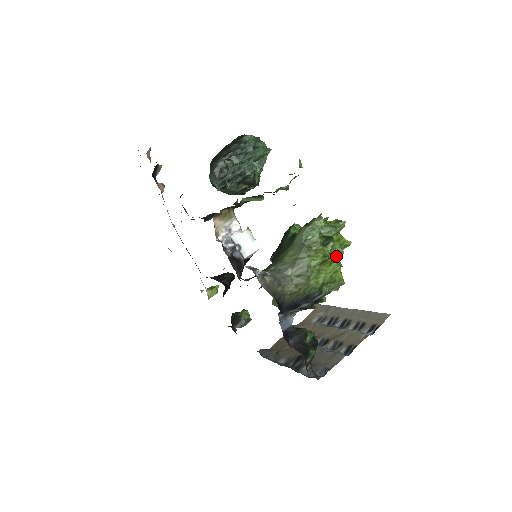
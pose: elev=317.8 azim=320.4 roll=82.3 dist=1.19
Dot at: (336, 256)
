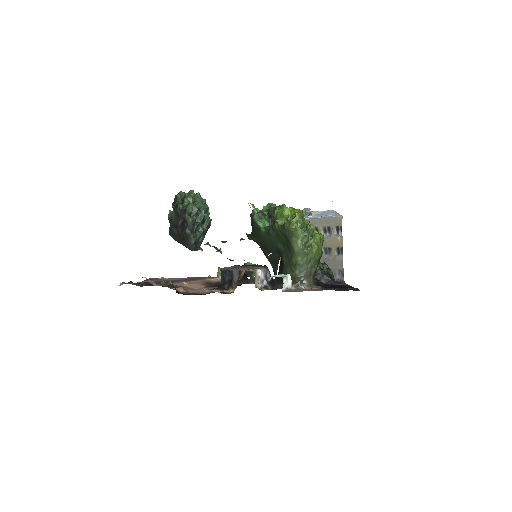
Dot at: (319, 237)
